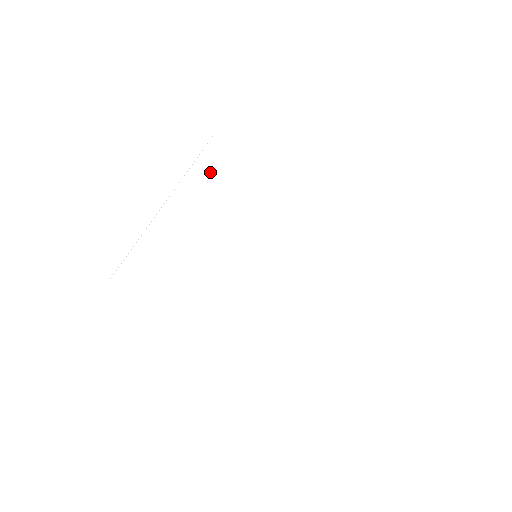
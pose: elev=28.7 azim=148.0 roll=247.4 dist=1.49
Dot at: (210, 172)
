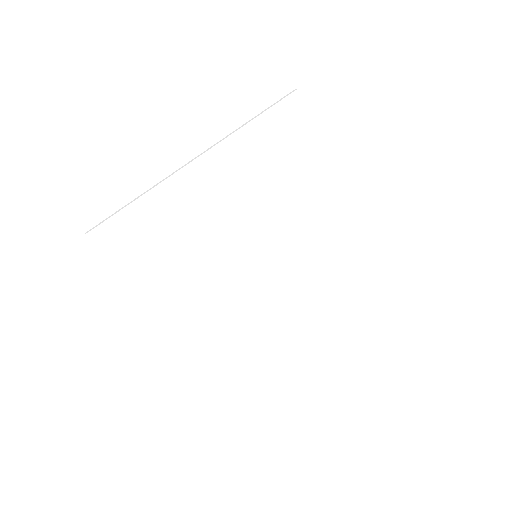
Dot at: (253, 146)
